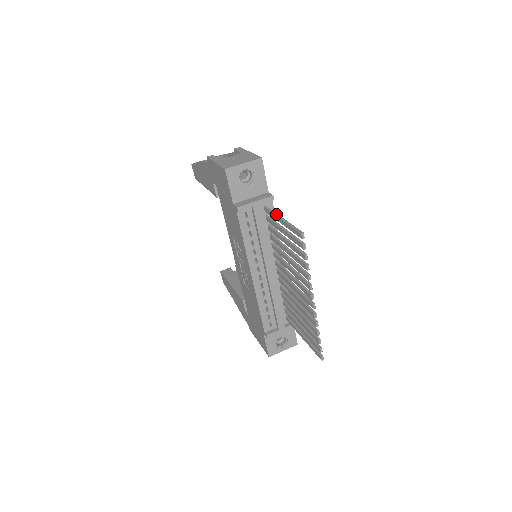
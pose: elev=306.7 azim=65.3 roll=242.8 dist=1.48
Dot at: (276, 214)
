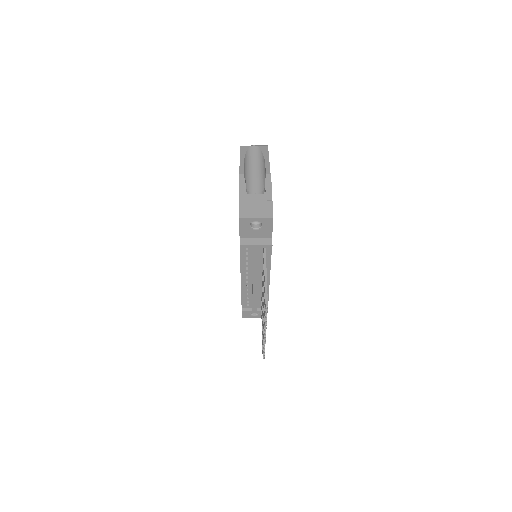
Dot at: (265, 266)
